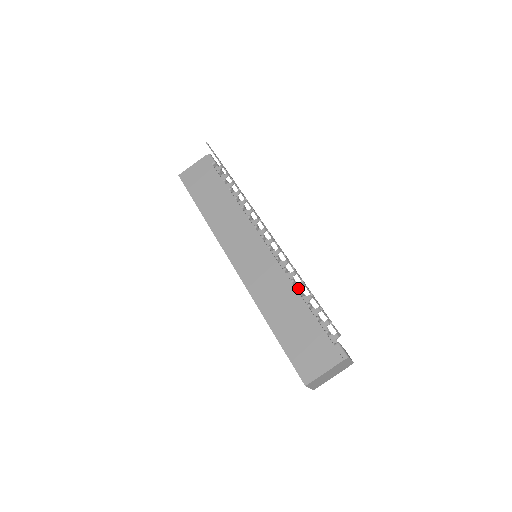
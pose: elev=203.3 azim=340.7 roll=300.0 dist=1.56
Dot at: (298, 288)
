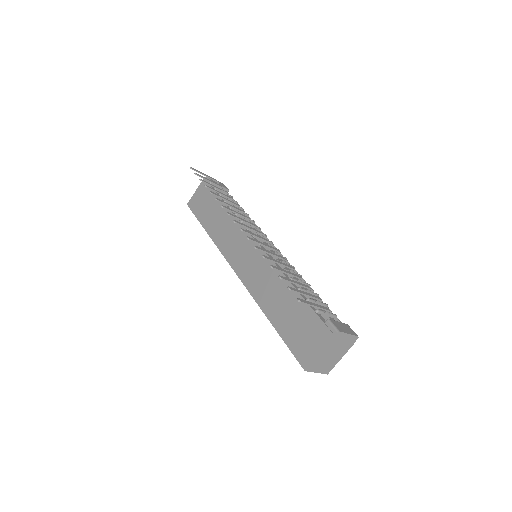
Dot at: (289, 275)
